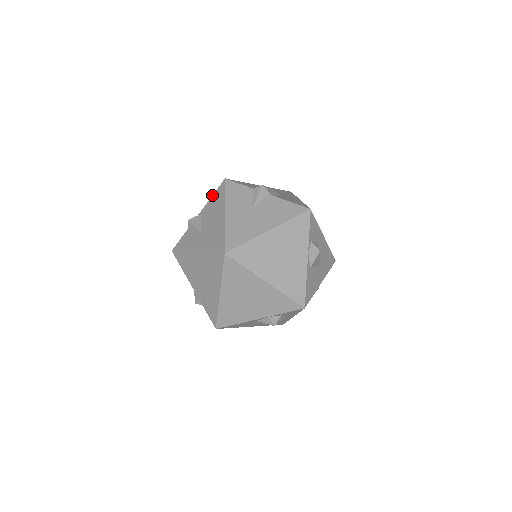
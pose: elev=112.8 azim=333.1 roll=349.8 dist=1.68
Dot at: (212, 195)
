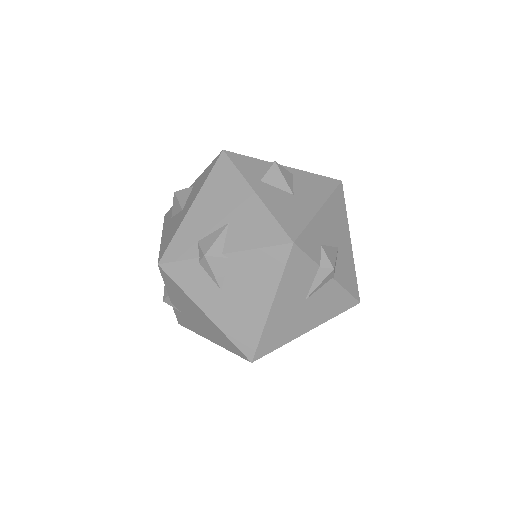
Dot at: (260, 248)
